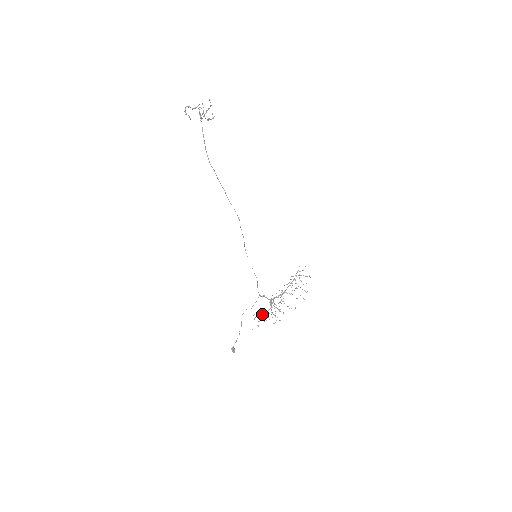
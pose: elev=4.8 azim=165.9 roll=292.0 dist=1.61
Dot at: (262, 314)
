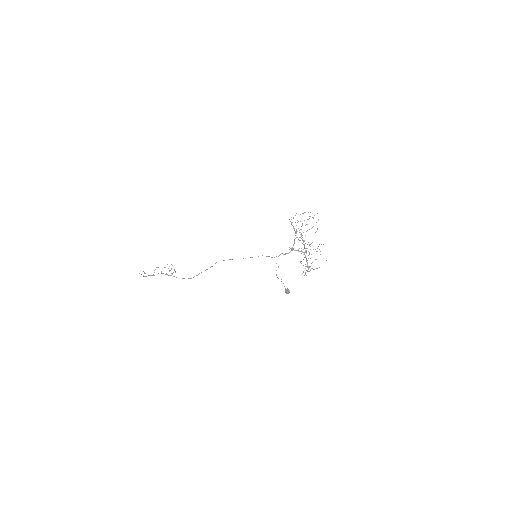
Dot at: occluded
